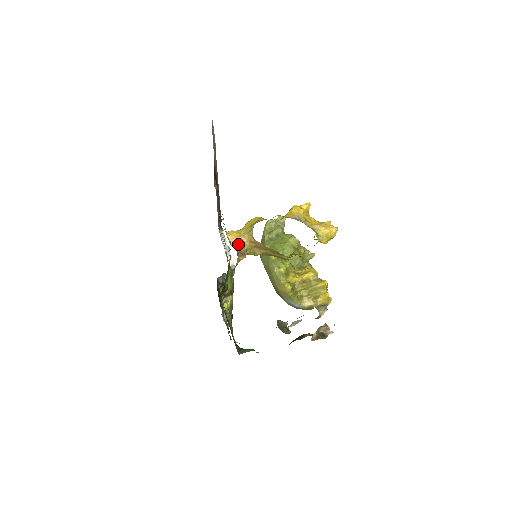
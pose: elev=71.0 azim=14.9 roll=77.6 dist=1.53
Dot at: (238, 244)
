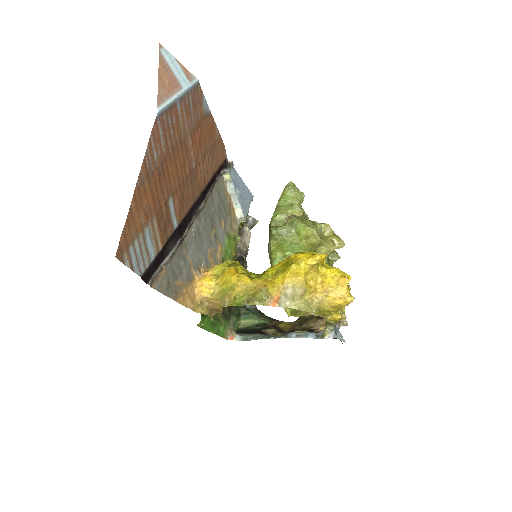
Dot at: (211, 302)
